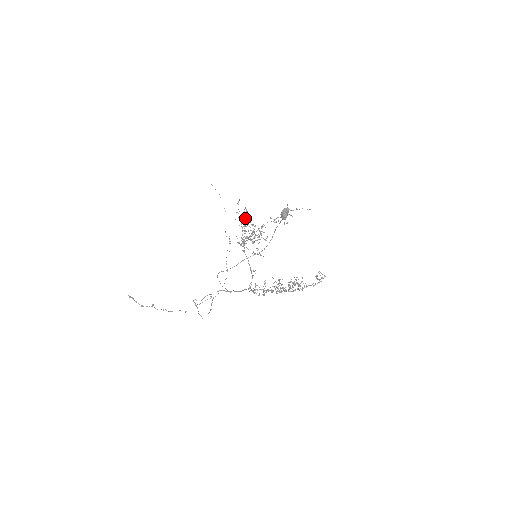
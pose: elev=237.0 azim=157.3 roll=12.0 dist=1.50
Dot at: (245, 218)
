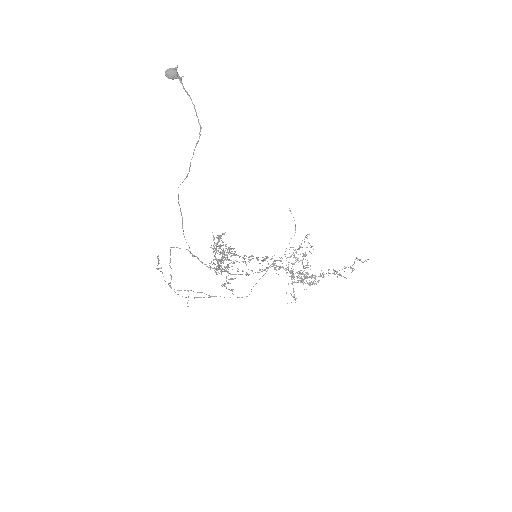
Dot at: (304, 254)
